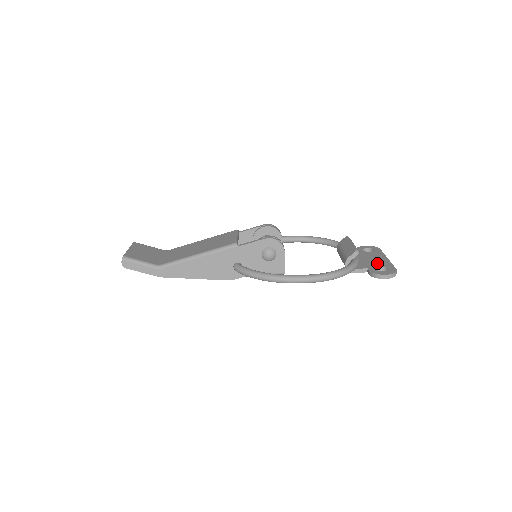
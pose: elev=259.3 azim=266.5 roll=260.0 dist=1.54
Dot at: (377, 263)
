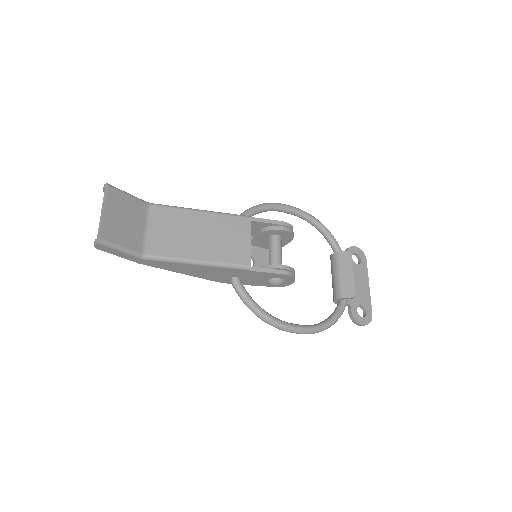
Dot at: (360, 296)
